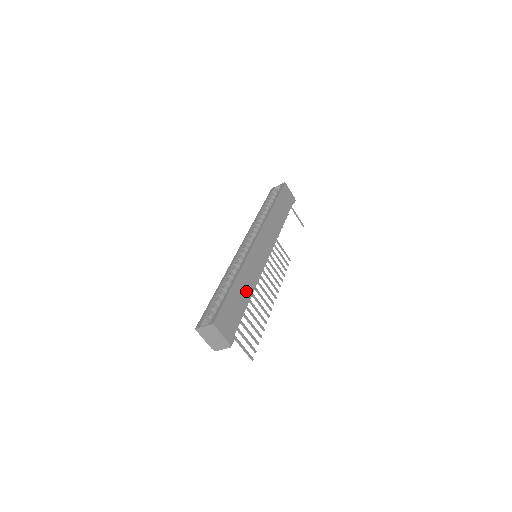
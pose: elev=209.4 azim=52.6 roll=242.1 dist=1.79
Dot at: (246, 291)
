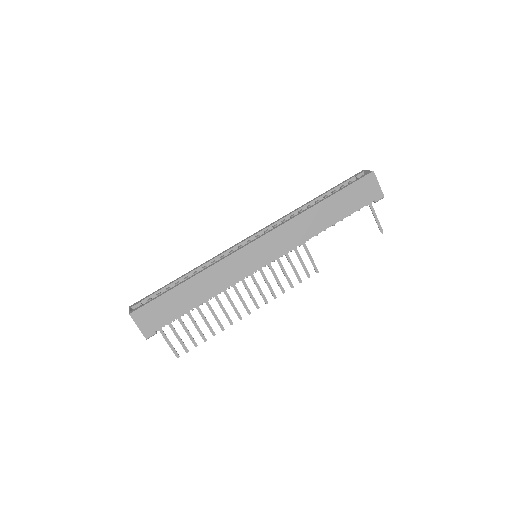
Dot at: (201, 293)
